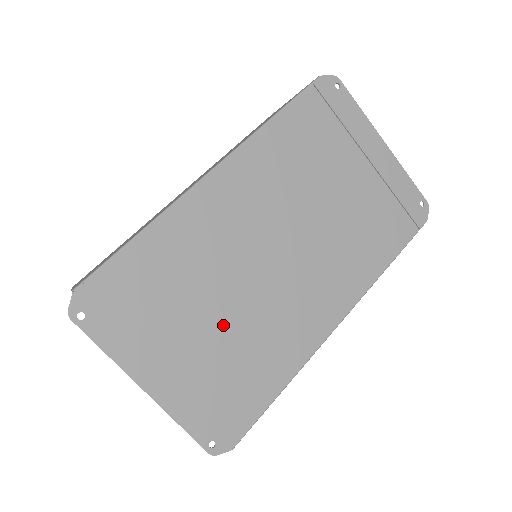
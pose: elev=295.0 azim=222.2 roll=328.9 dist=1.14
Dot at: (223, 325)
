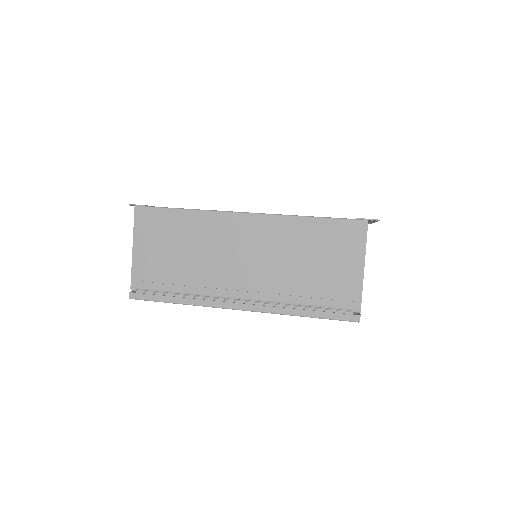
Dot at: occluded
